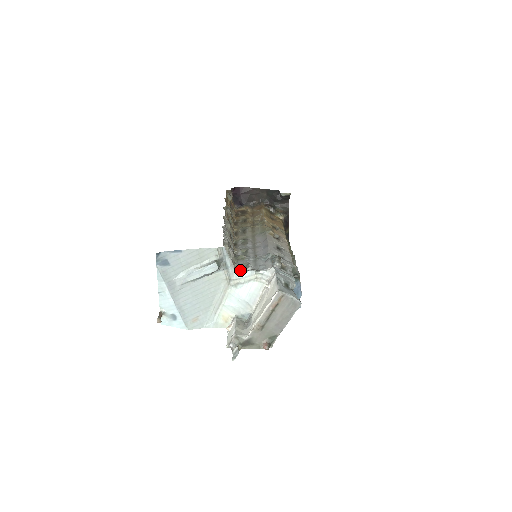
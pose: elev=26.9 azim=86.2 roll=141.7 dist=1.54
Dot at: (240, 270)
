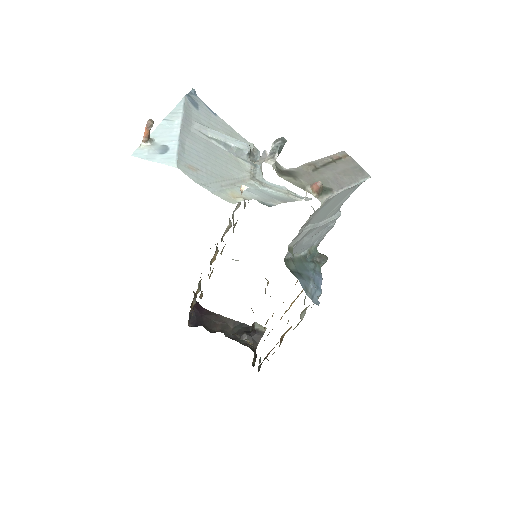
Dot at: occluded
